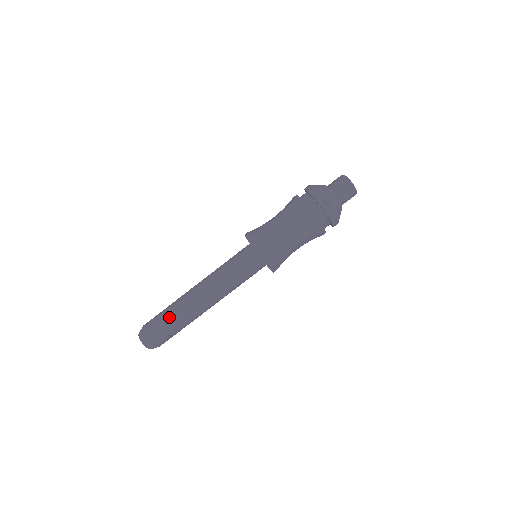
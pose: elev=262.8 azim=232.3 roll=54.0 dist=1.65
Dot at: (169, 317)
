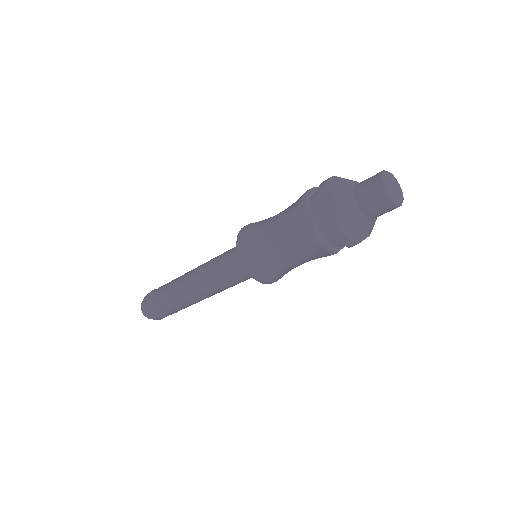
Dot at: (176, 311)
